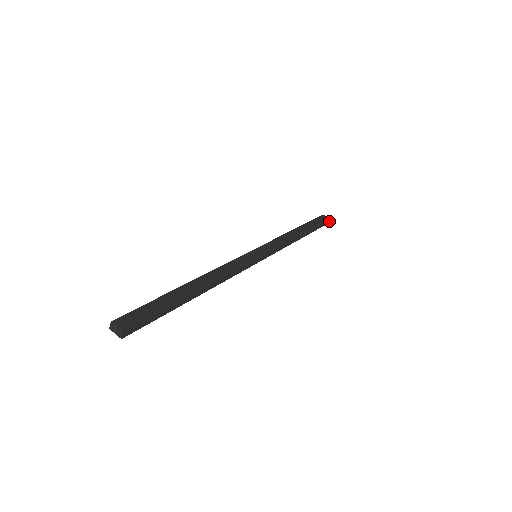
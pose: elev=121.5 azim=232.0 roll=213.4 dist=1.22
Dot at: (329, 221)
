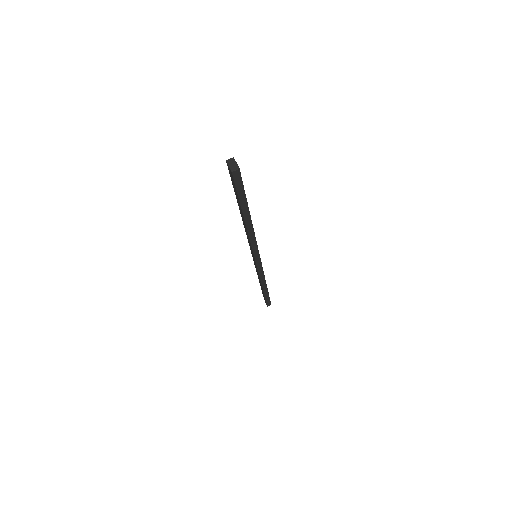
Dot at: (269, 305)
